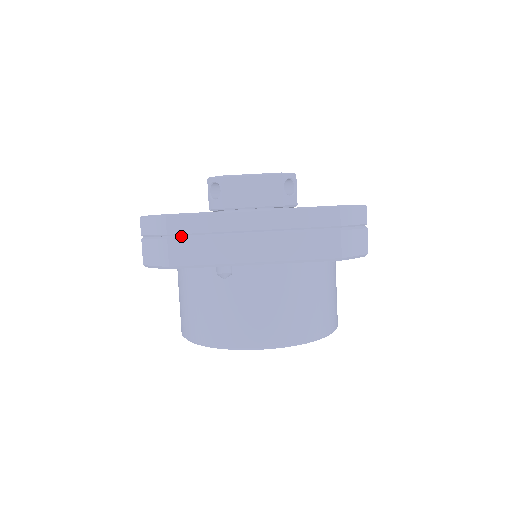
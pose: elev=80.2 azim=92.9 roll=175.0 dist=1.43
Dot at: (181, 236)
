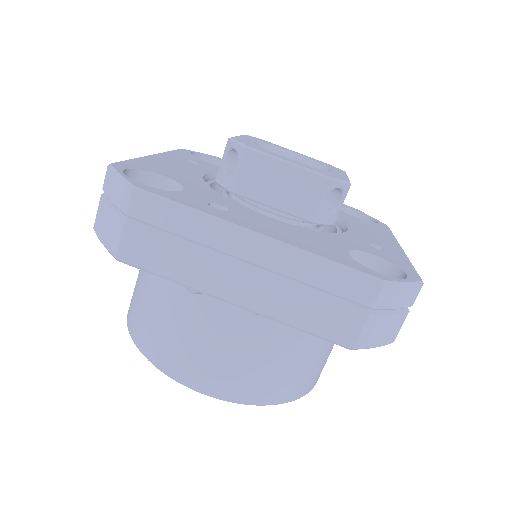
Dot at: (146, 225)
